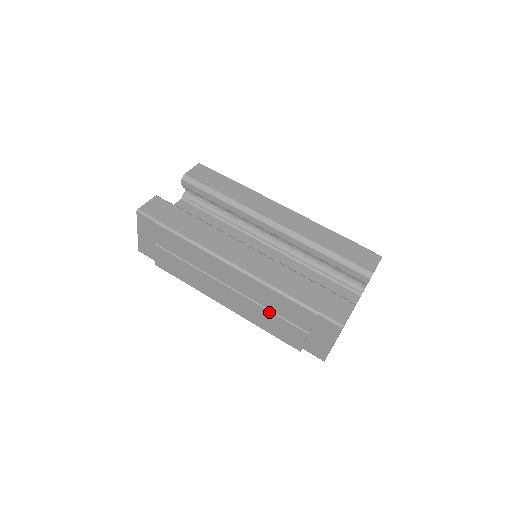
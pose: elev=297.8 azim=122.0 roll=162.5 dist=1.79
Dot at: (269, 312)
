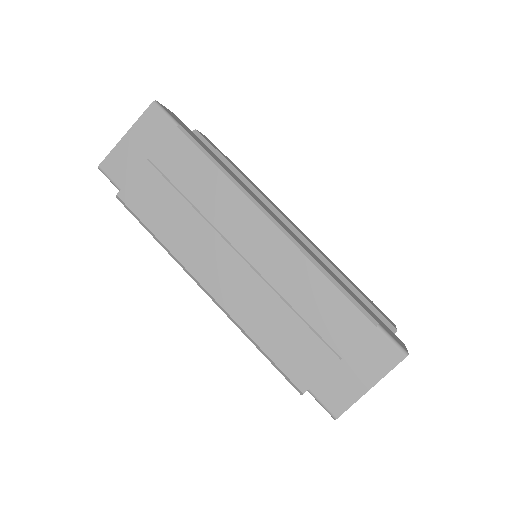
Dot at: (290, 311)
